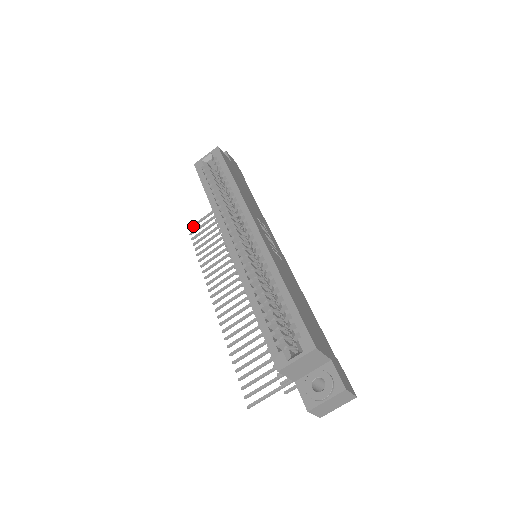
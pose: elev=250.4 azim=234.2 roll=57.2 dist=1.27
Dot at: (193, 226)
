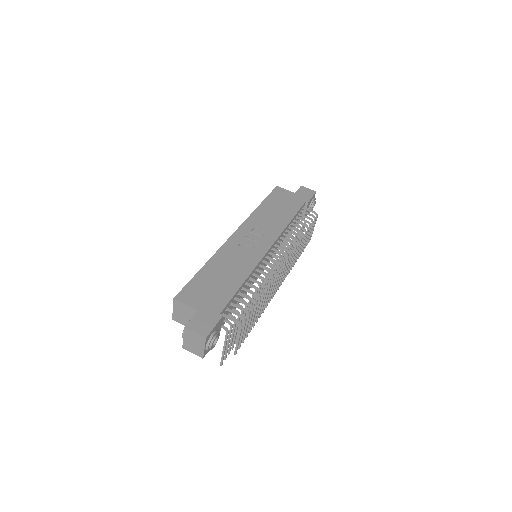
Dot at: occluded
